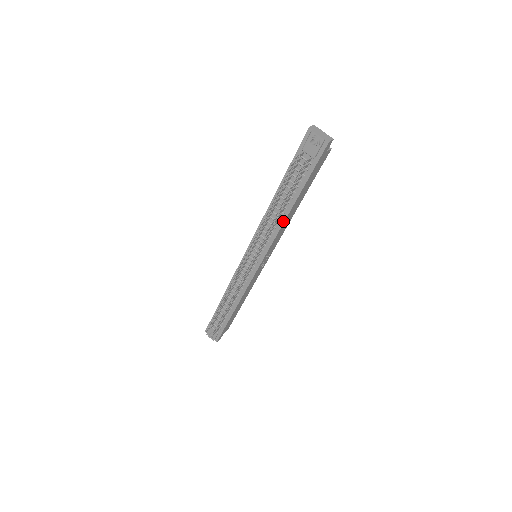
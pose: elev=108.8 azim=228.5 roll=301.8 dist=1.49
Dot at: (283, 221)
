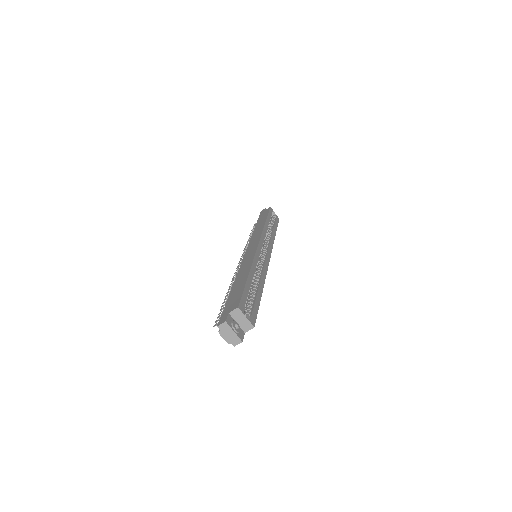
Dot at: occluded
